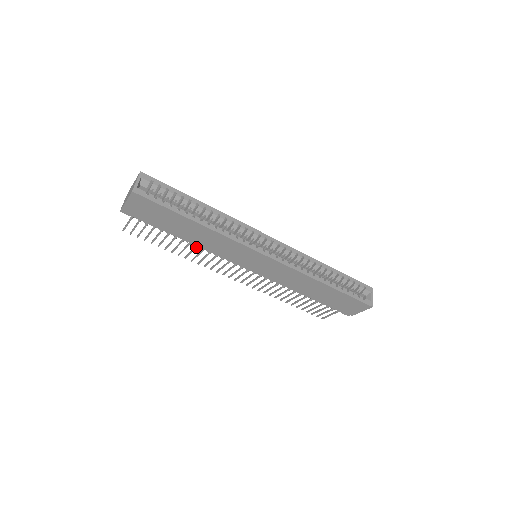
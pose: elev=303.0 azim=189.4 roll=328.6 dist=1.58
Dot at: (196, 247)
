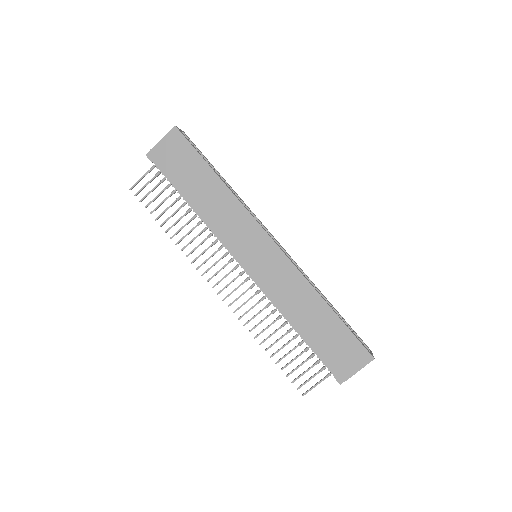
Dot at: (199, 223)
